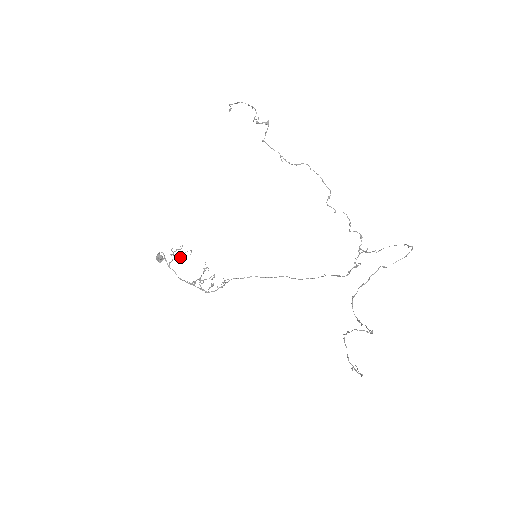
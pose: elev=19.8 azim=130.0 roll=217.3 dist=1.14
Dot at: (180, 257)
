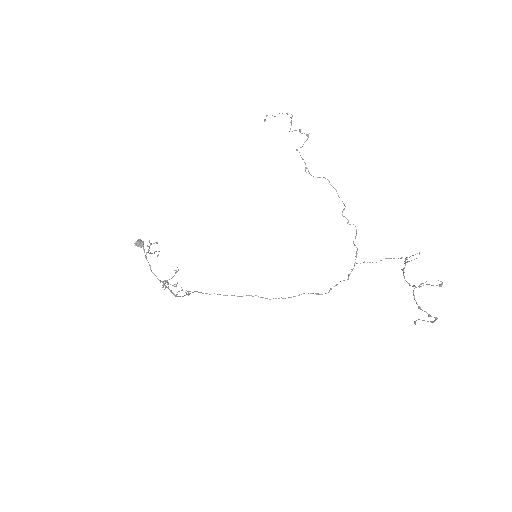
Dot at: (152, 253)
